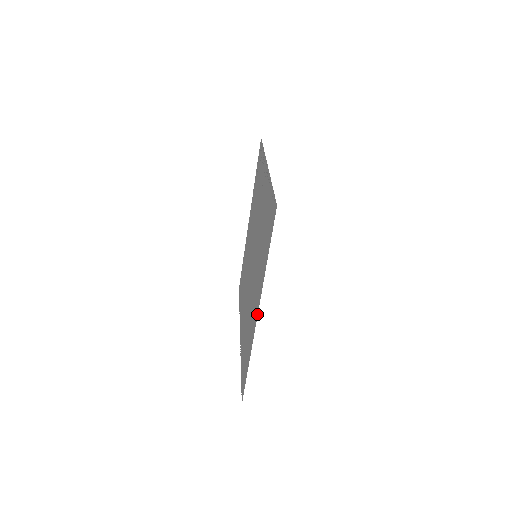
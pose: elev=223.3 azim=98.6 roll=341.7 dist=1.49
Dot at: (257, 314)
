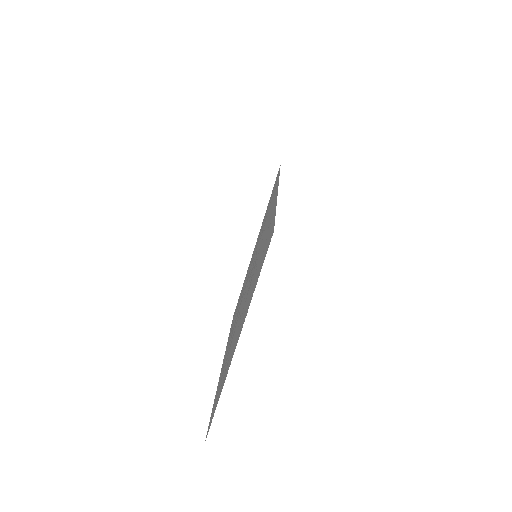
Dot at: (277, 190)
